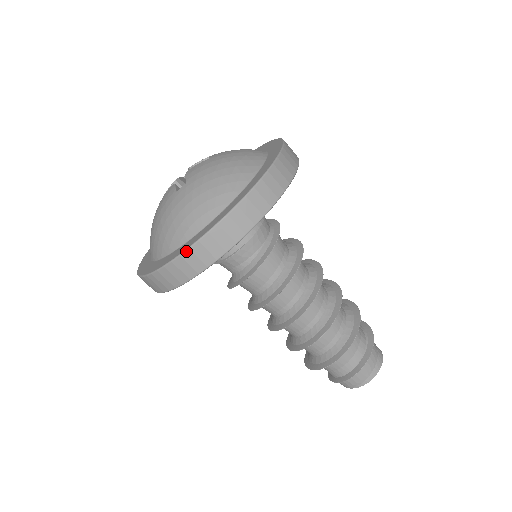
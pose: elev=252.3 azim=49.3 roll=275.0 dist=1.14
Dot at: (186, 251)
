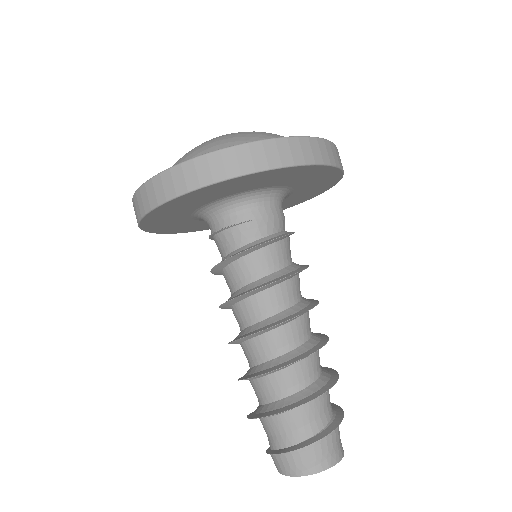
Dot at: (189, 160)
